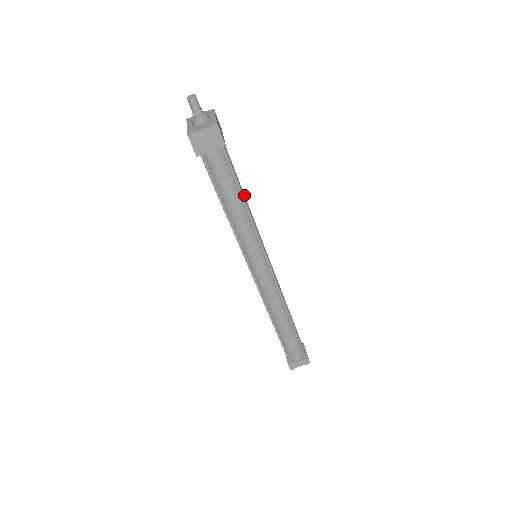
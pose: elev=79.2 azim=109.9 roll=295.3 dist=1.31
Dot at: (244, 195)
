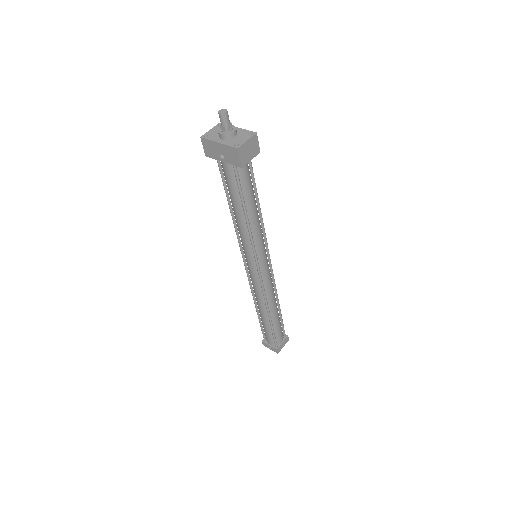
Dot at: occluded
